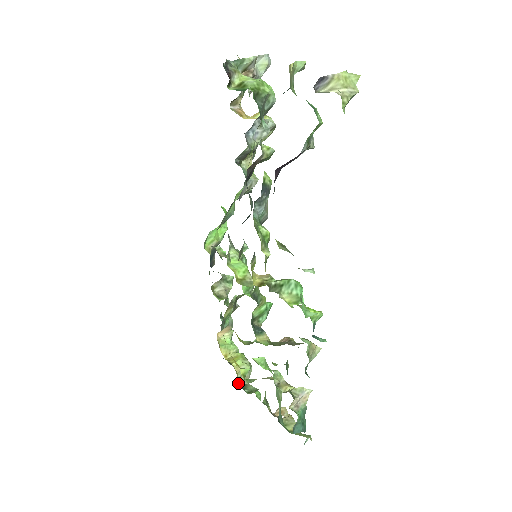
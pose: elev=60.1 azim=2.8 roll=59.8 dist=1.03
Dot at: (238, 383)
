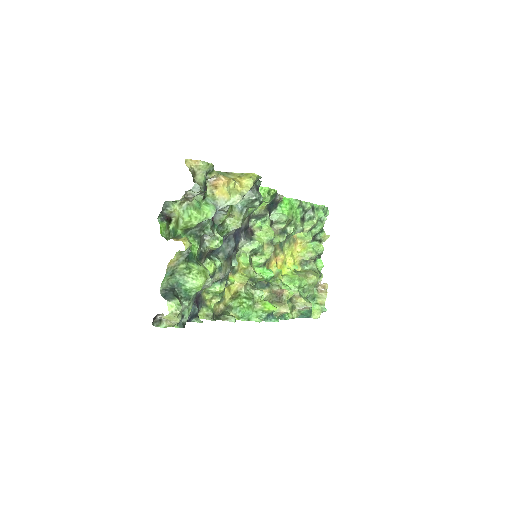
Dot at: (303, 262)
